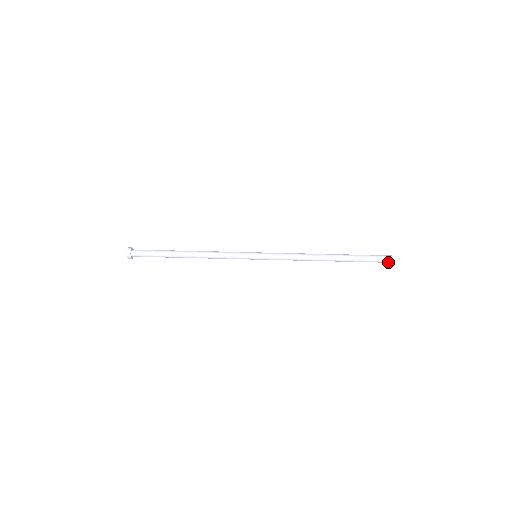
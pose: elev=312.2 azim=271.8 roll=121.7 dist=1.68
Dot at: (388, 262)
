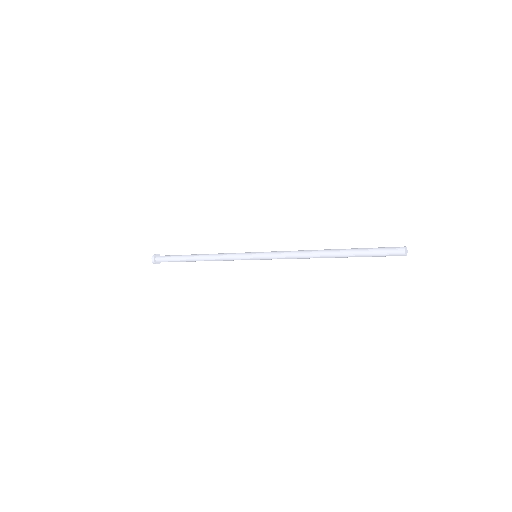
Dot at: (400, 255)
